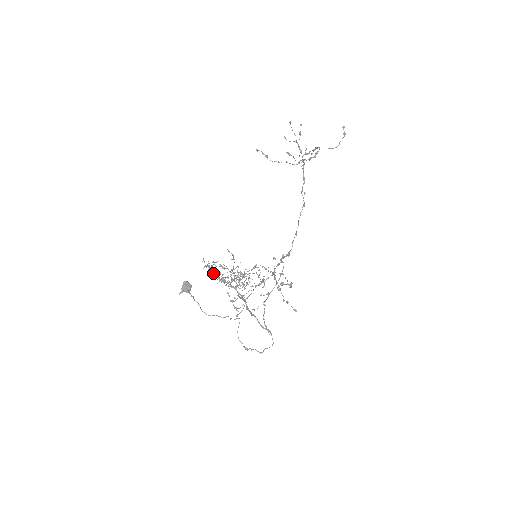
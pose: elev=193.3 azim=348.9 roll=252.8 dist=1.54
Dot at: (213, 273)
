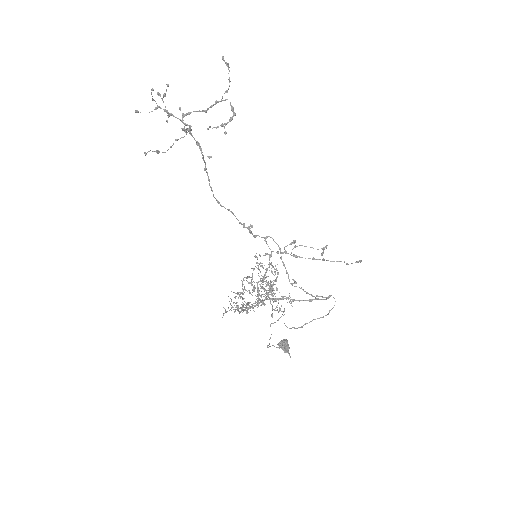
Dot at: (246, 310)
